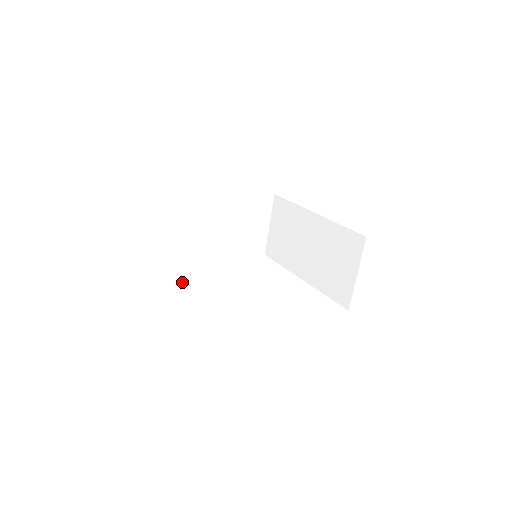
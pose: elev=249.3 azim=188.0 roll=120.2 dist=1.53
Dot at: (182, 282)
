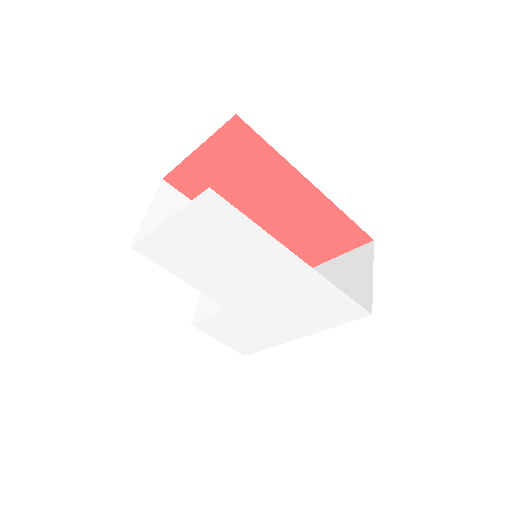
Dot at: (164, 265)
